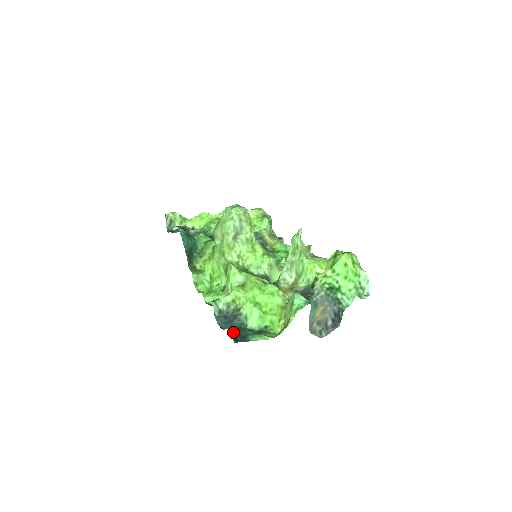
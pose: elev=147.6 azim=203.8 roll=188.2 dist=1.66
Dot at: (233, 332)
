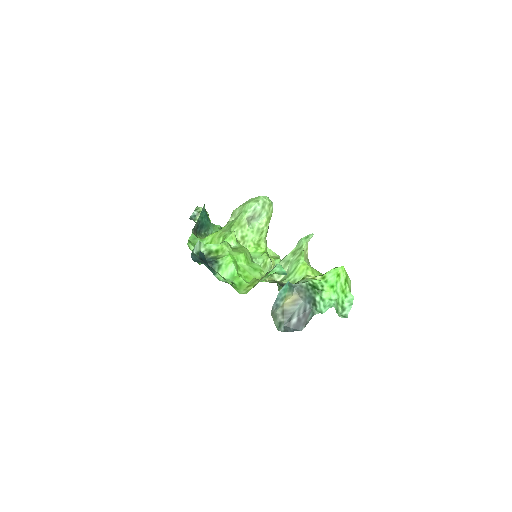
Dot at: (203, 255)
